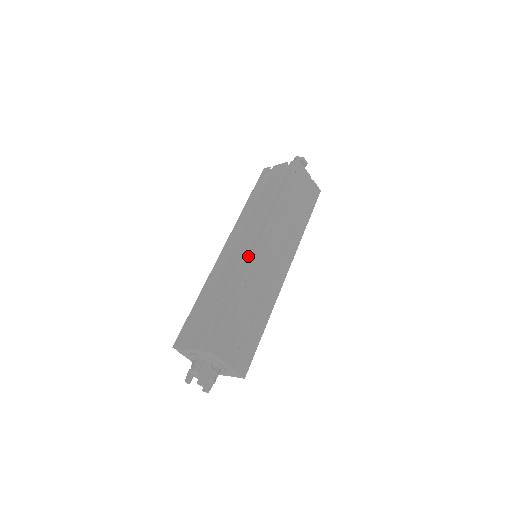
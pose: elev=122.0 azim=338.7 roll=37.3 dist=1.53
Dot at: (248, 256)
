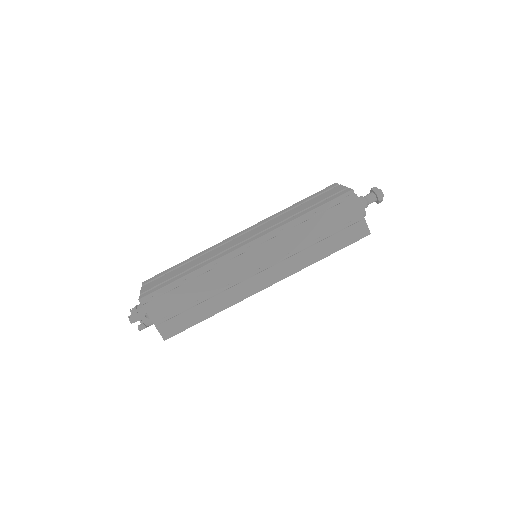
Dot at: (230, 250)
